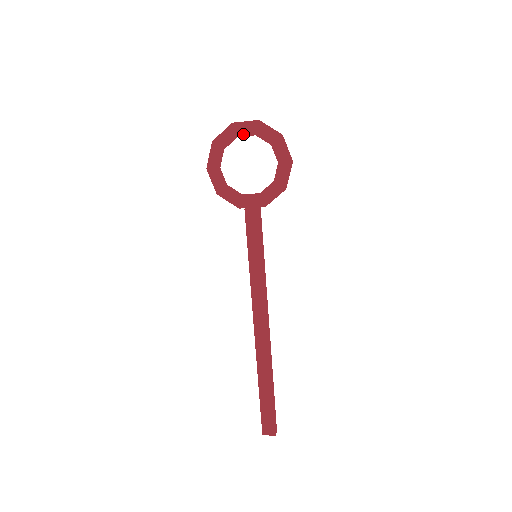
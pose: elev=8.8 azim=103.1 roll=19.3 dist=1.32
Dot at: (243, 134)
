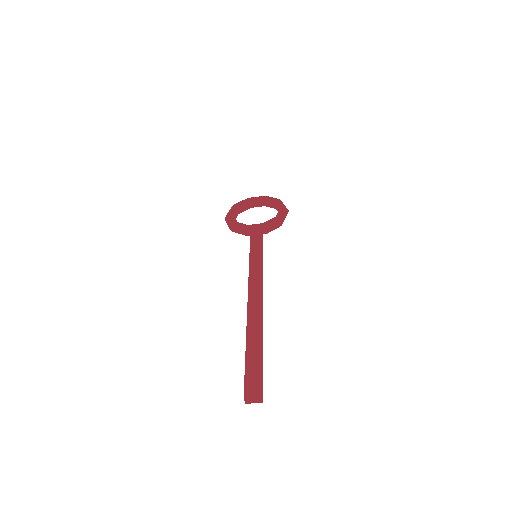
Dot at: (255, 202)
